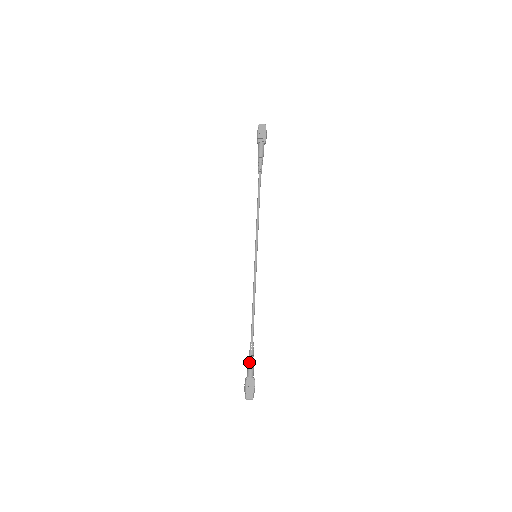
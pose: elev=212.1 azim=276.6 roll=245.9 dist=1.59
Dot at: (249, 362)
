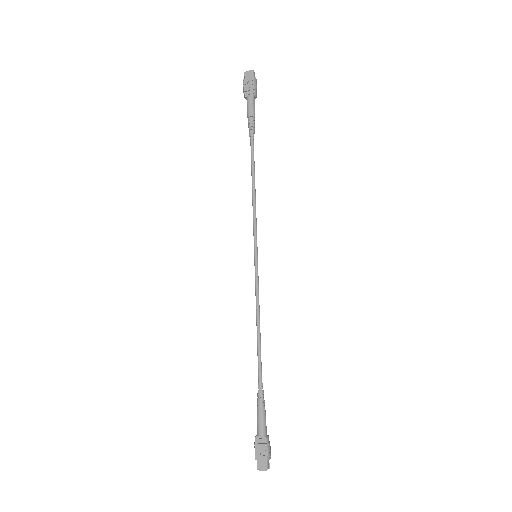
Dot at: (257, 413)
